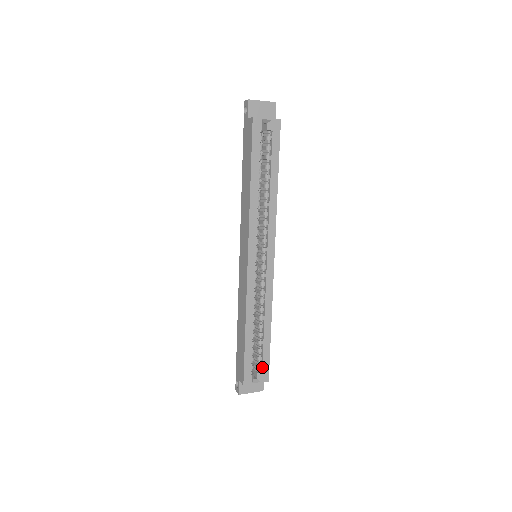
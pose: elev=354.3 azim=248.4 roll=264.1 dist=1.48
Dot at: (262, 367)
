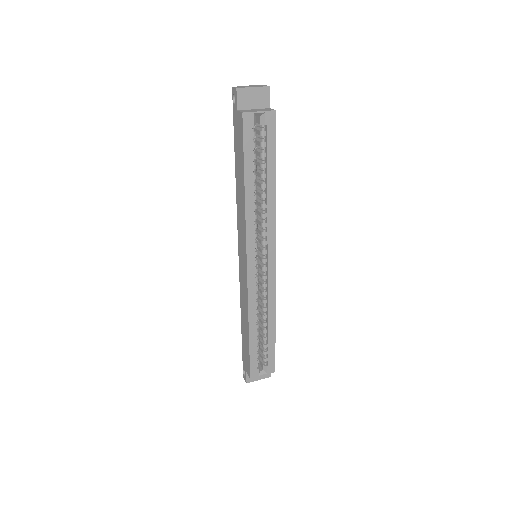
Dot at: (268, 360)
